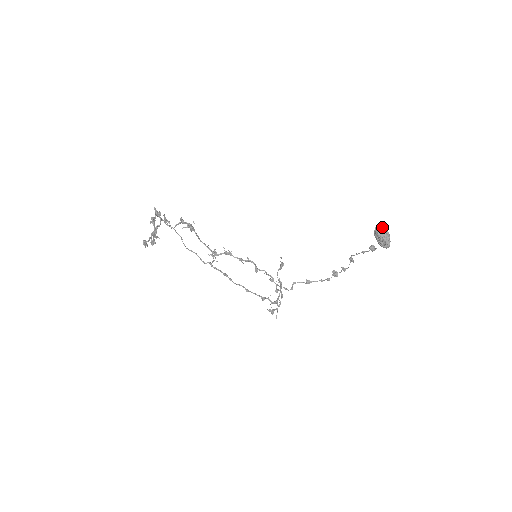
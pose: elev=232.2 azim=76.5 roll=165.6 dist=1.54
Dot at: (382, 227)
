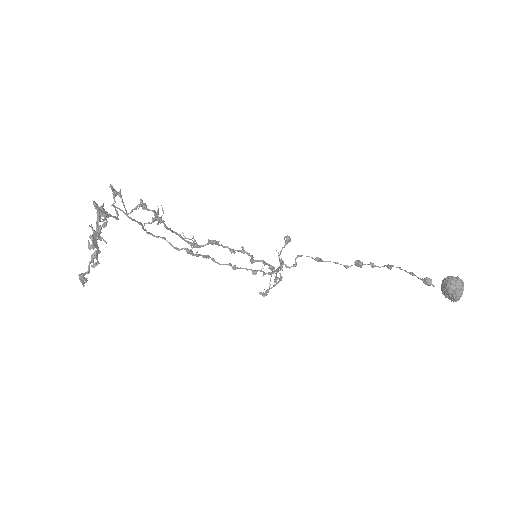
Dot at: (458, 282)
